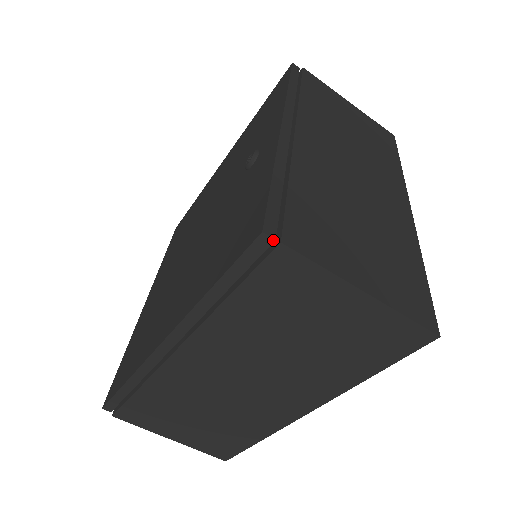
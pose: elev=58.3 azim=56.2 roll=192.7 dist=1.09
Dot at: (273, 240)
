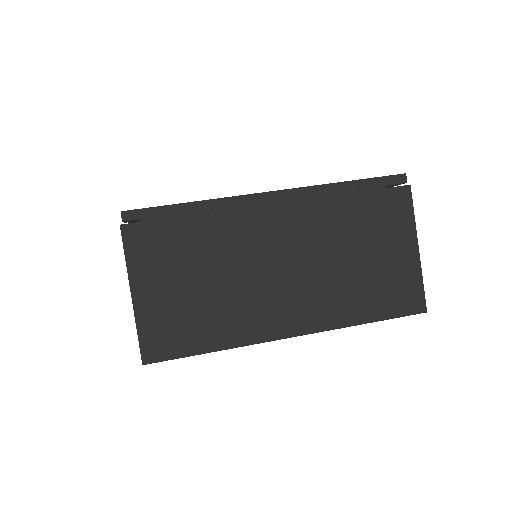
Dot at: (406, 182)
